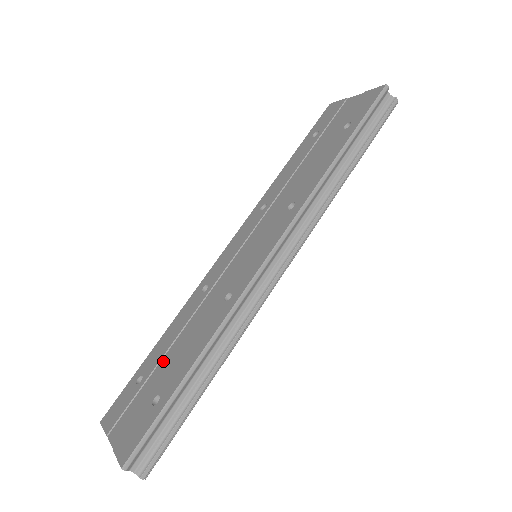
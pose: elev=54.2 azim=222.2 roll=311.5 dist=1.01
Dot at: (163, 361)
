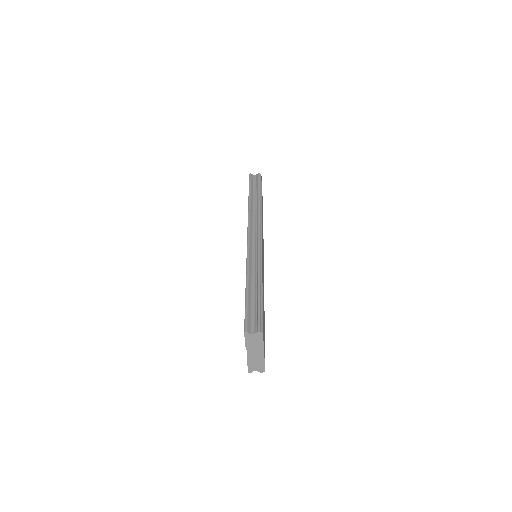
Dot at: occluded
